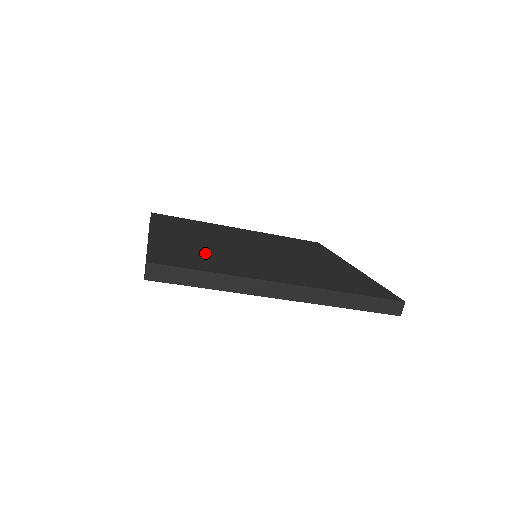
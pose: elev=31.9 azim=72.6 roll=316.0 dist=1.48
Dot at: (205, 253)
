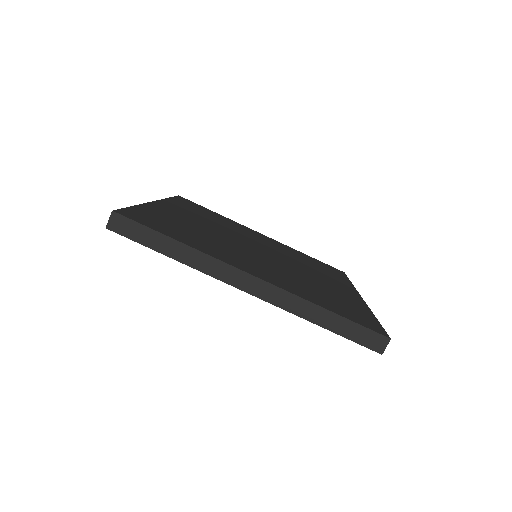
Dot at: (191, 230)
